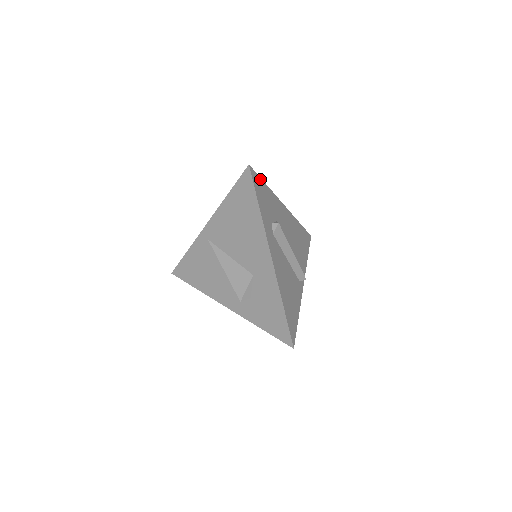
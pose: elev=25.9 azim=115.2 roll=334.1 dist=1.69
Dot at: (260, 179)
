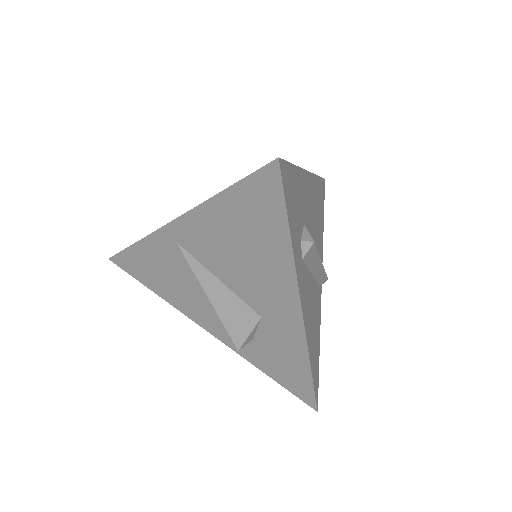
Dot at: (289, 166)
